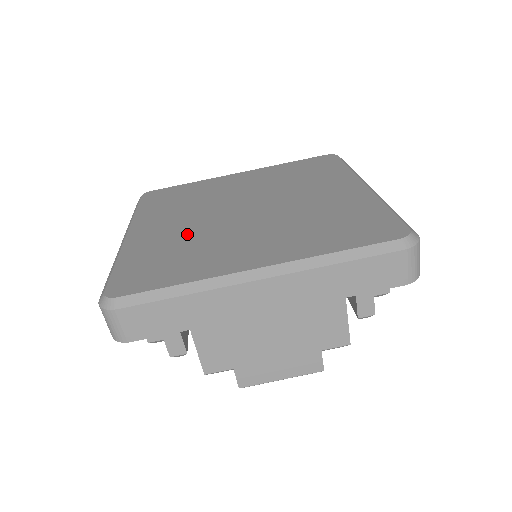
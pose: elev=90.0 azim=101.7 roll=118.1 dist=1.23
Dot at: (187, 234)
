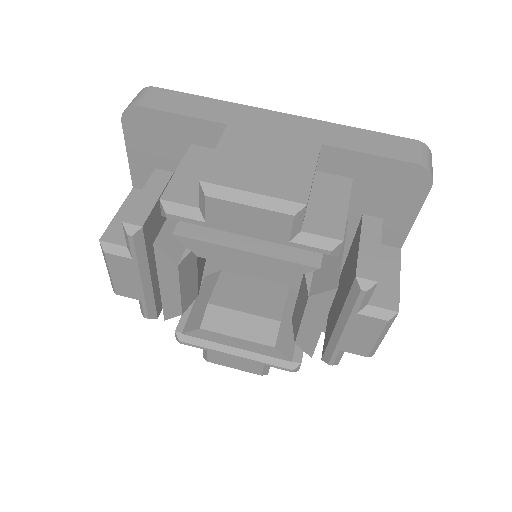
Dot at: occluded
